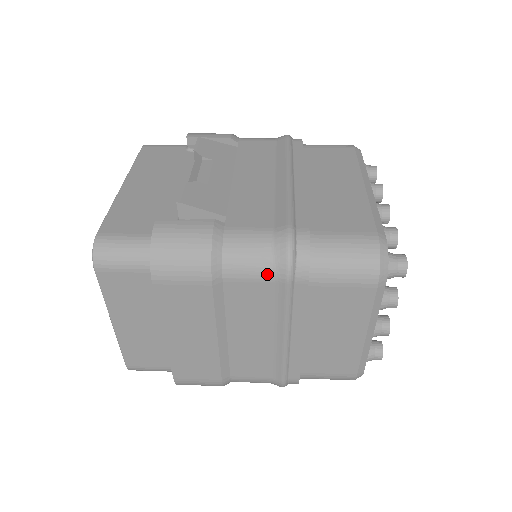
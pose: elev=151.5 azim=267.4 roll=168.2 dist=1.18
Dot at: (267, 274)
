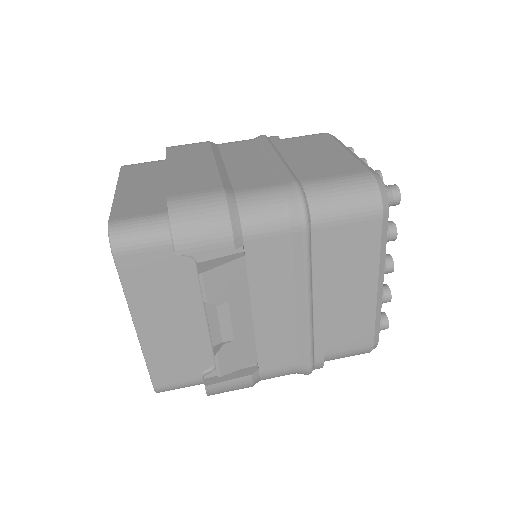
Dot at: occluded
